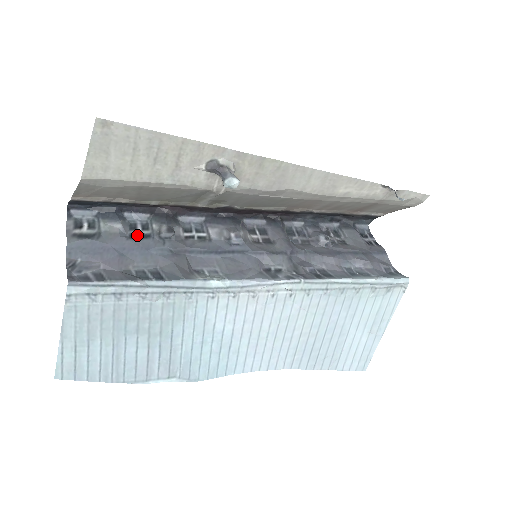
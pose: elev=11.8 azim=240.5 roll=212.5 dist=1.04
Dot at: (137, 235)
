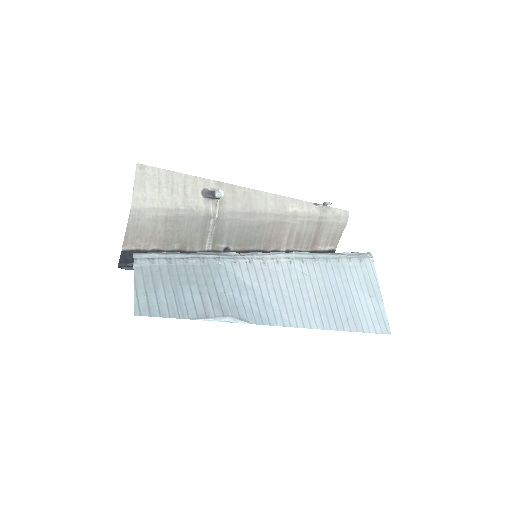
Dot at: occluded
